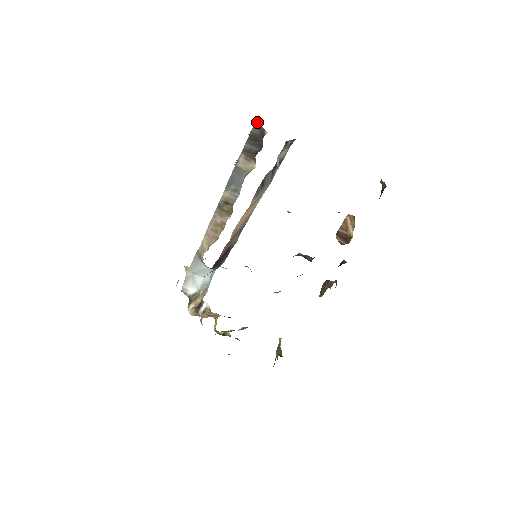
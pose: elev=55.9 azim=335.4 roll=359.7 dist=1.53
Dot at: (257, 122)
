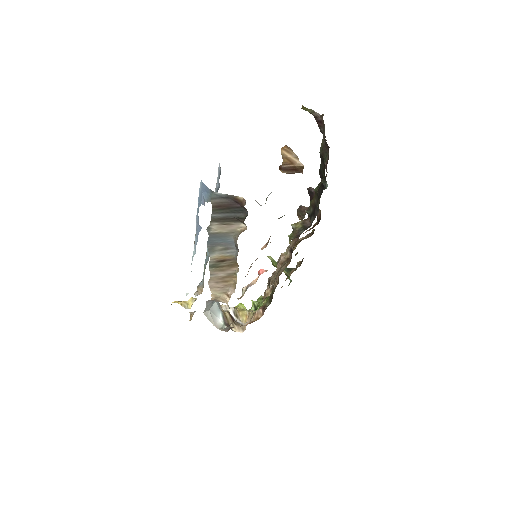
Dot at: (215, 193)
